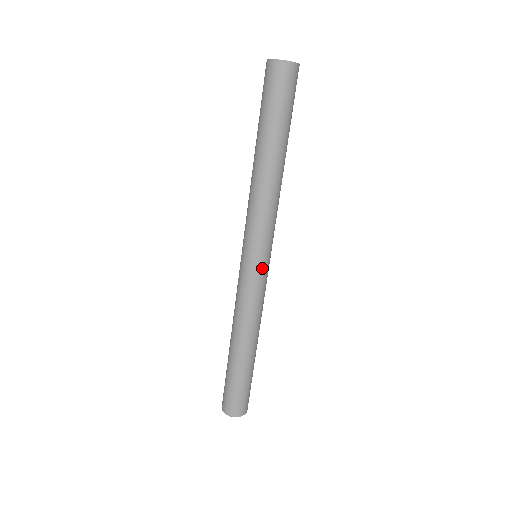
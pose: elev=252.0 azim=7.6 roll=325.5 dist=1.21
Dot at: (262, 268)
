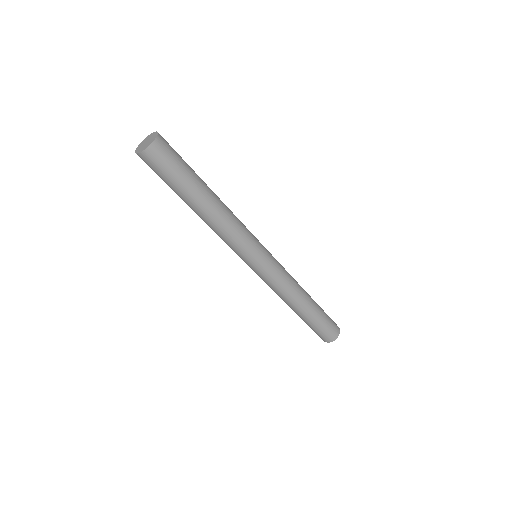
Dot at: (262, 267)
